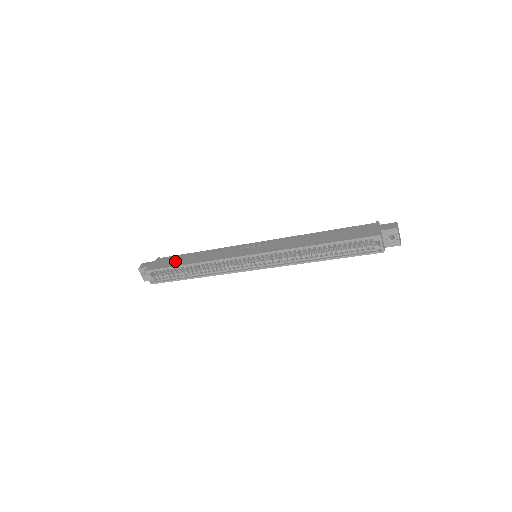
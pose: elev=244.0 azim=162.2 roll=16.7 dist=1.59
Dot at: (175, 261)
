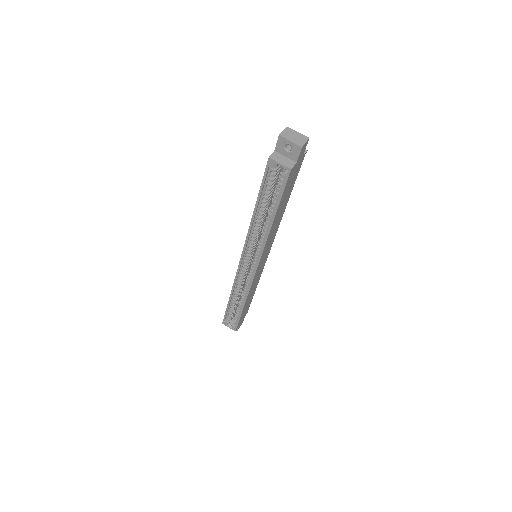
Dot at: occluded
